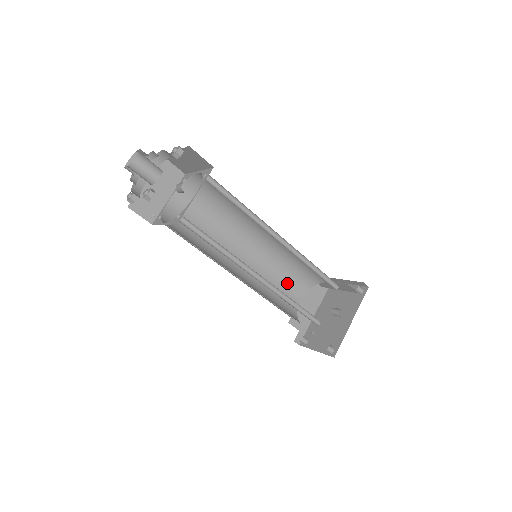
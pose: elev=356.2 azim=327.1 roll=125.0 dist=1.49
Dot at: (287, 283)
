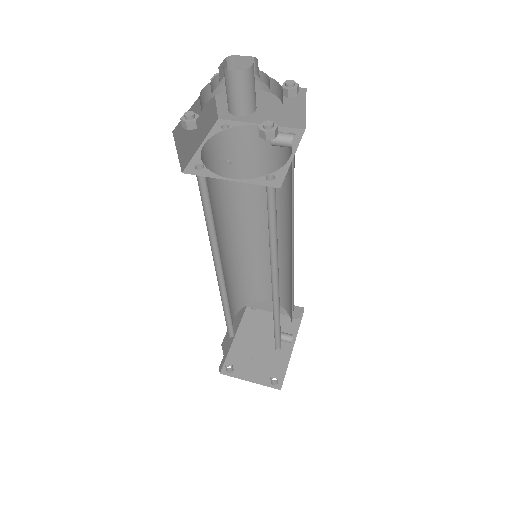
Dot at: (234, 295)
